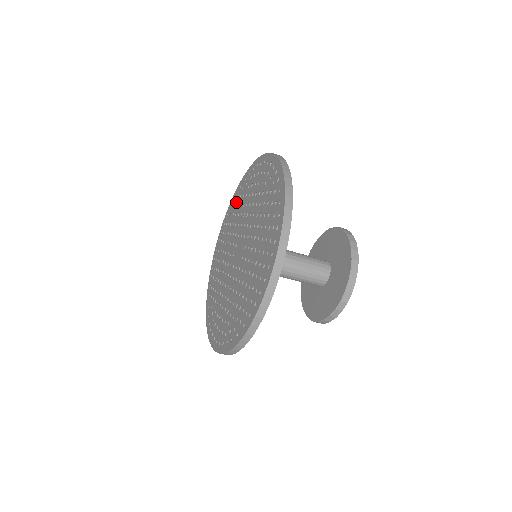
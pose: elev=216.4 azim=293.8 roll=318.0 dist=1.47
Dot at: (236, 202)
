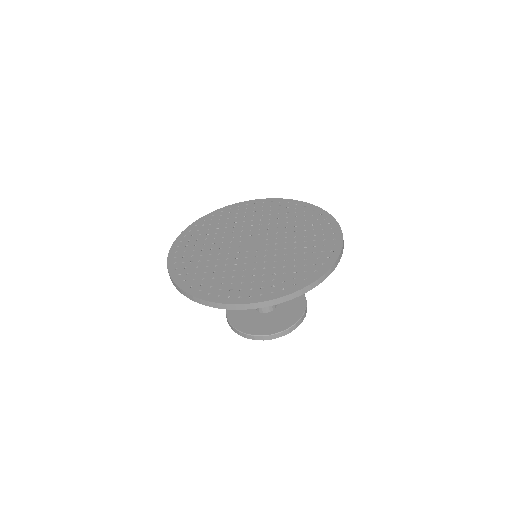
Dot at: (299, 212)
